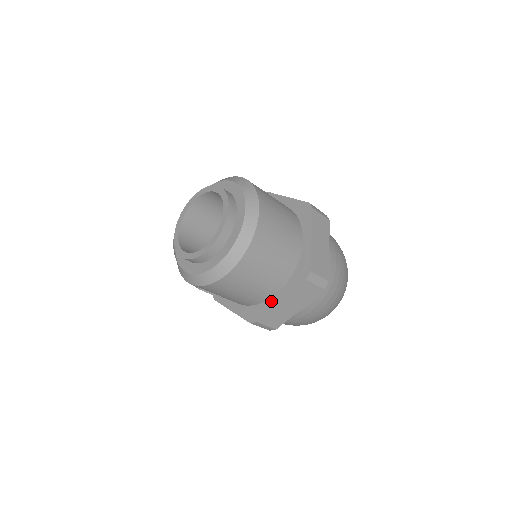
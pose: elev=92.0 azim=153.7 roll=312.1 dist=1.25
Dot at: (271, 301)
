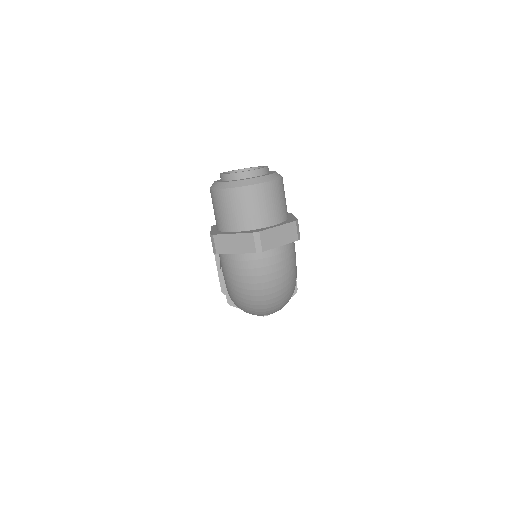
Dot at: (230, 232)
